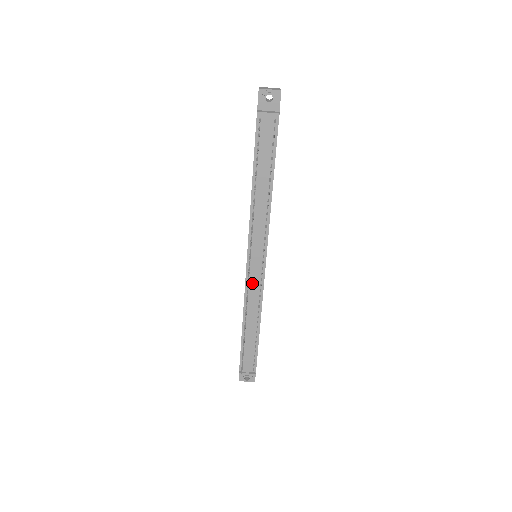
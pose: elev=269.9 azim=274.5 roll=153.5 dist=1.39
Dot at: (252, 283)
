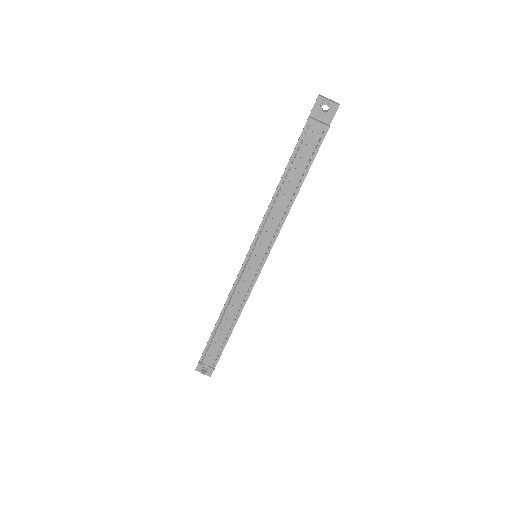
Dot at: (243, 281)
